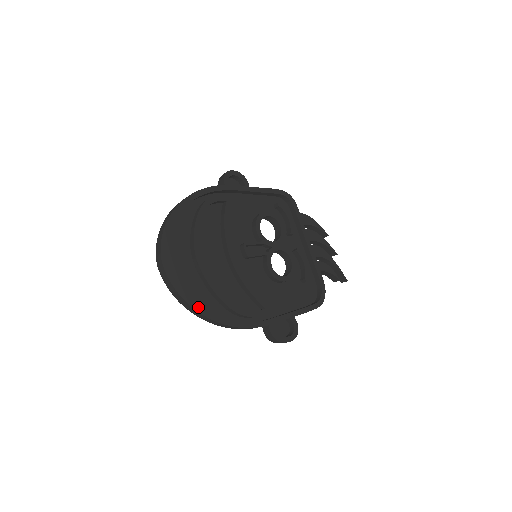
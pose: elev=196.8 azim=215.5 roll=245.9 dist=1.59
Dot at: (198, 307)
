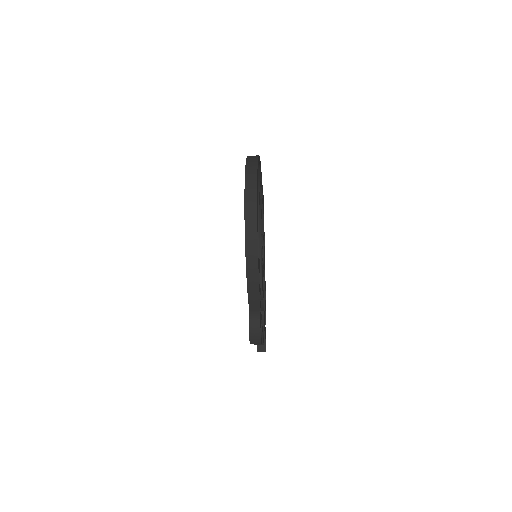
Dot at: (257, 228)
